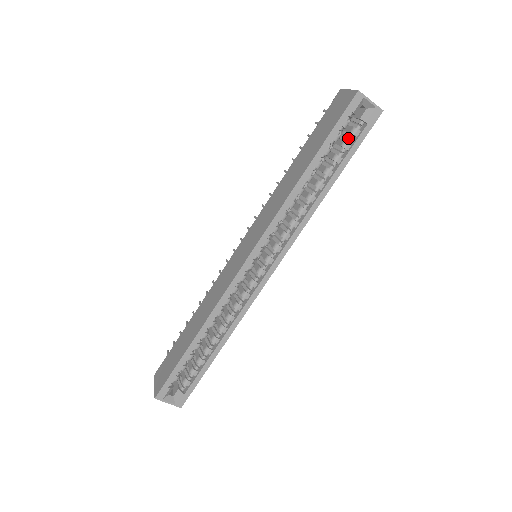
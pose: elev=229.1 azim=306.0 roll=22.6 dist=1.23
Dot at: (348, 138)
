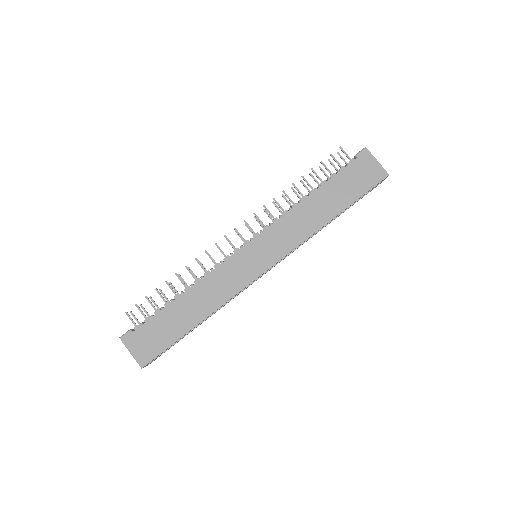
Dot at: occluded
